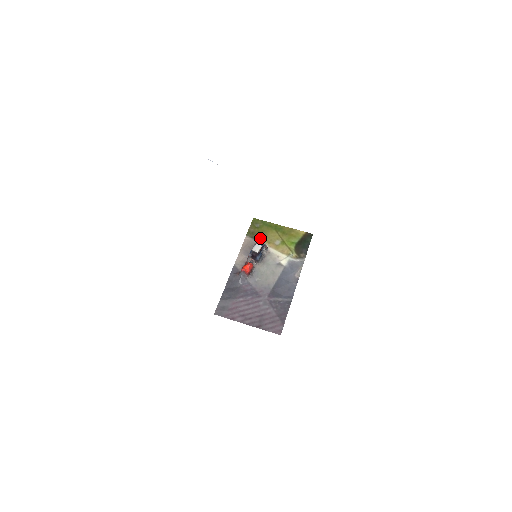
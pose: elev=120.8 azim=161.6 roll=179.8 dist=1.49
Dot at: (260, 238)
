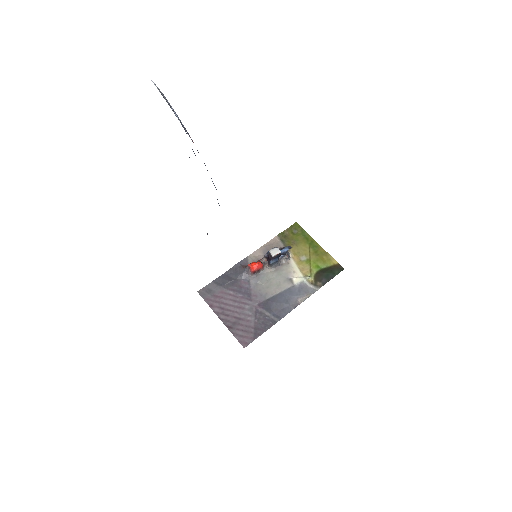
Dot at: (289, 245)
